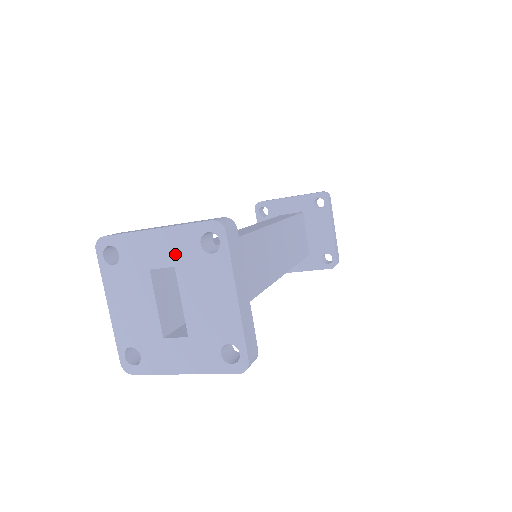
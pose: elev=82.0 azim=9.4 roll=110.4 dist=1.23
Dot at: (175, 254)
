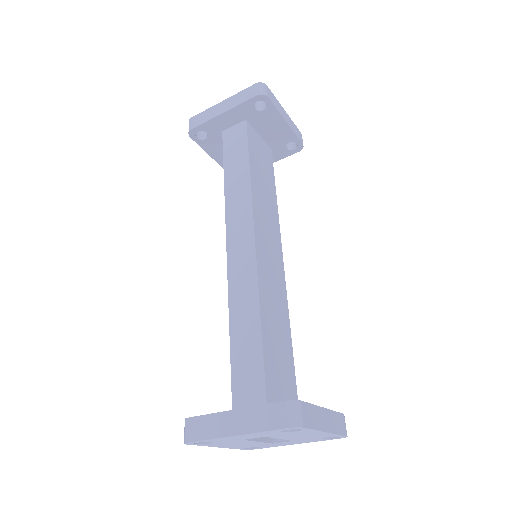
Dot at: (262, 436)
